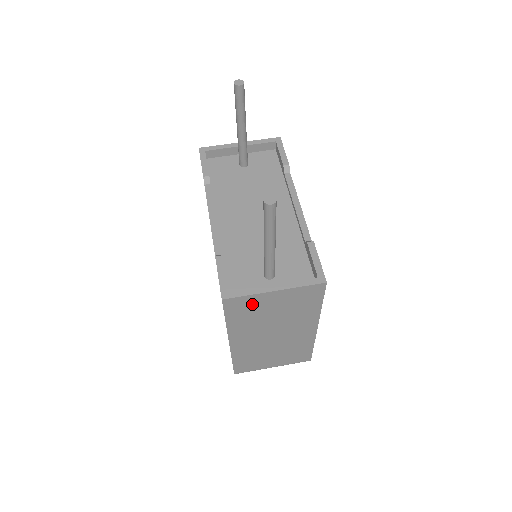
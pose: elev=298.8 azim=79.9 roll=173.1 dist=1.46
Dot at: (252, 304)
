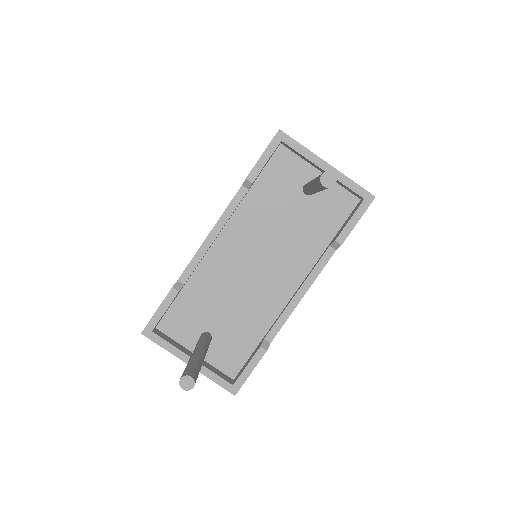
Dot at: occluded
